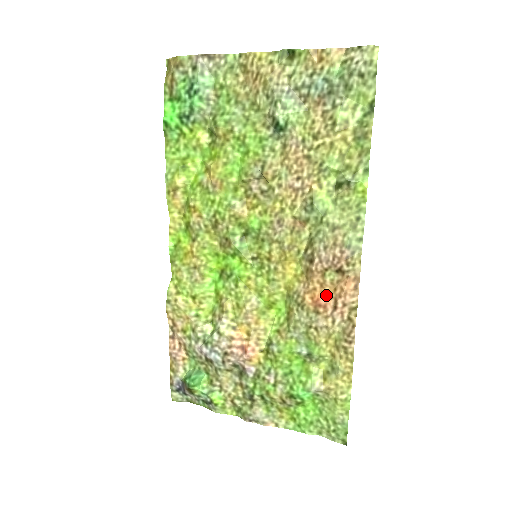
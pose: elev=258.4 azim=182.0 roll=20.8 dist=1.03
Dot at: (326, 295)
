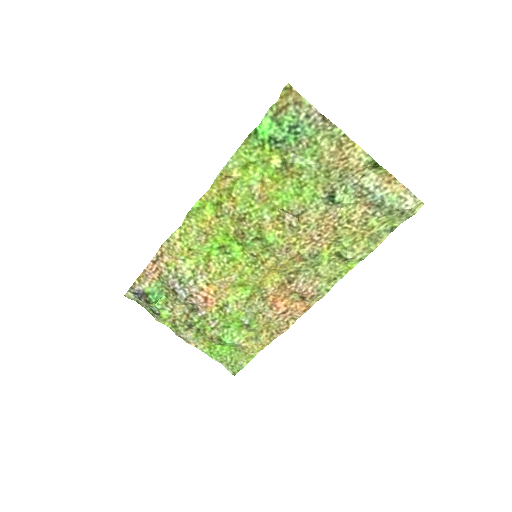
Dot at: (283, 303)
